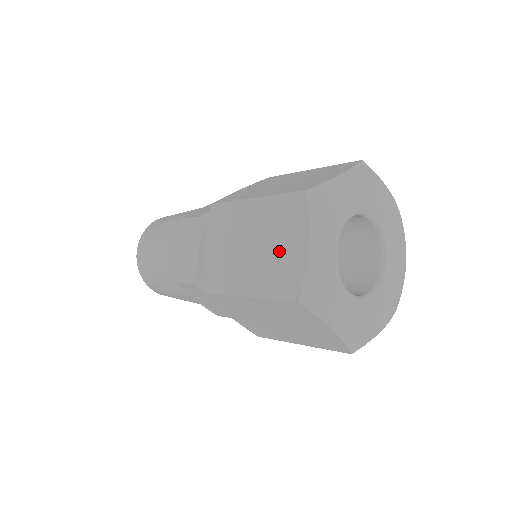
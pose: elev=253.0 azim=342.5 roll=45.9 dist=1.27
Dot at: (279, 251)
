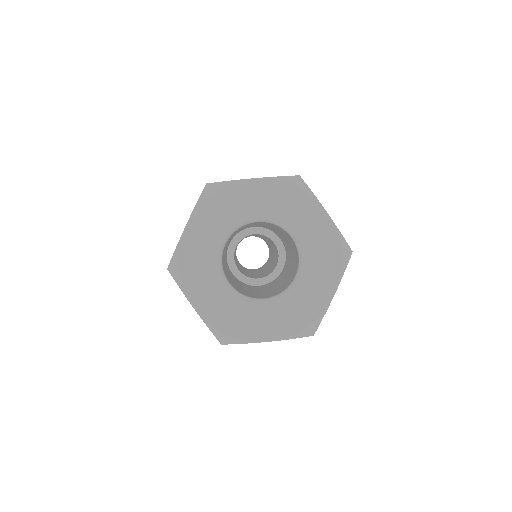
Dot at: occluded
